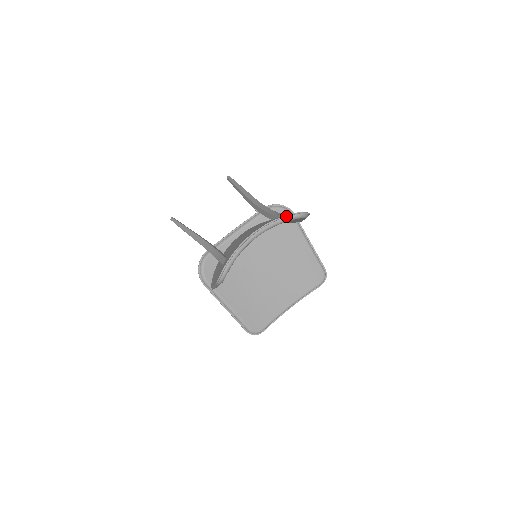
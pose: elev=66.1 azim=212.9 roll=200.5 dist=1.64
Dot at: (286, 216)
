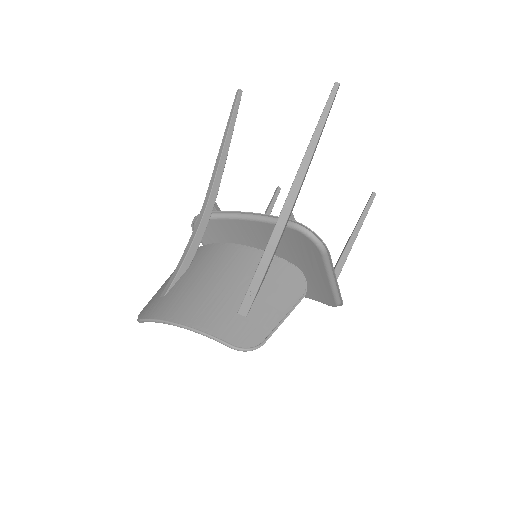
Dot at: (219, 340)
